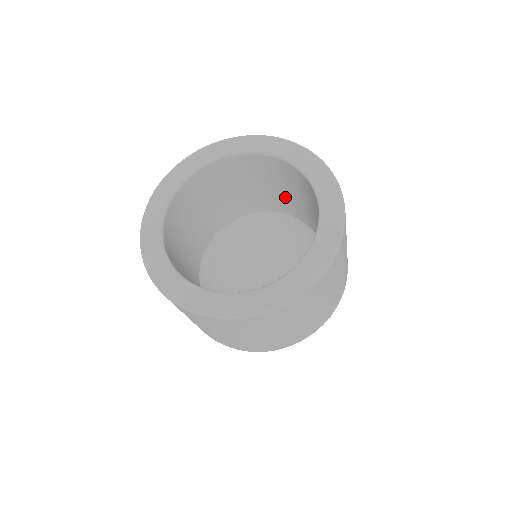
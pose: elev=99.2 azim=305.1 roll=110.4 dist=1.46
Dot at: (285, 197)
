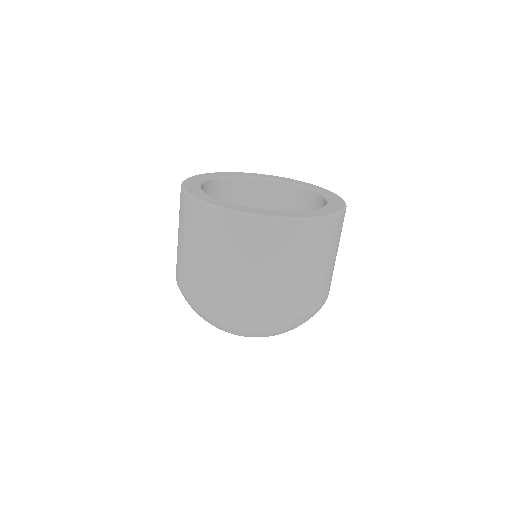
Dot at: occluded
